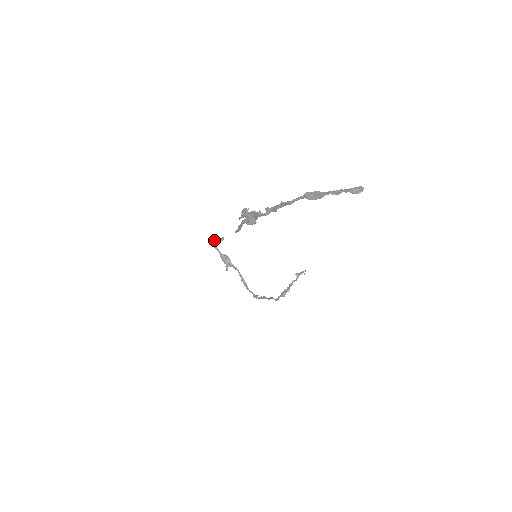
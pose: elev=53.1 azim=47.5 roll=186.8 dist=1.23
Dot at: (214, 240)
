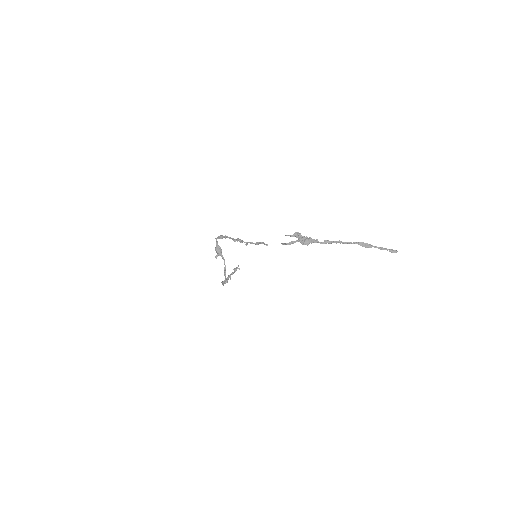
Dot at: occluded
